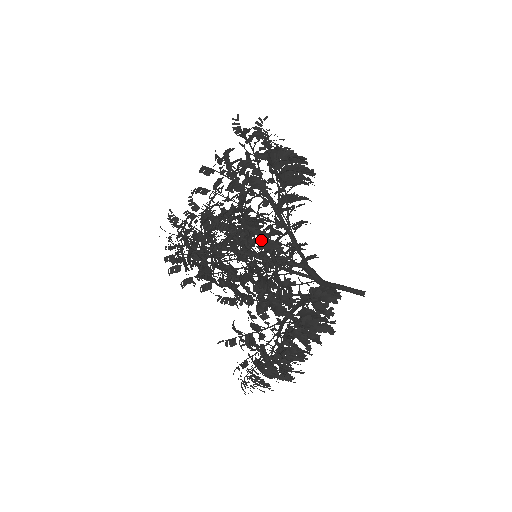
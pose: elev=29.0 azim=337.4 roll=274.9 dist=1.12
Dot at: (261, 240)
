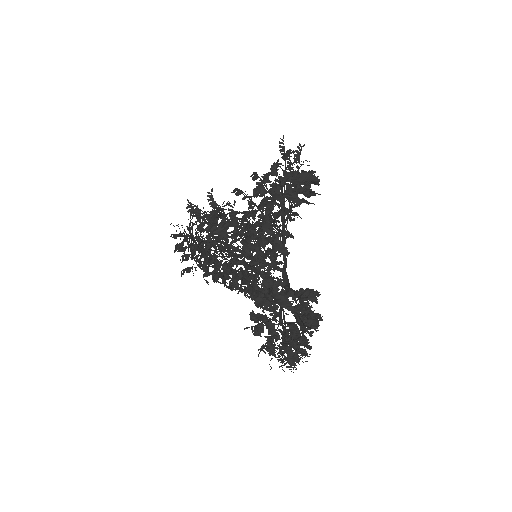
Dot at: (274, 244)
